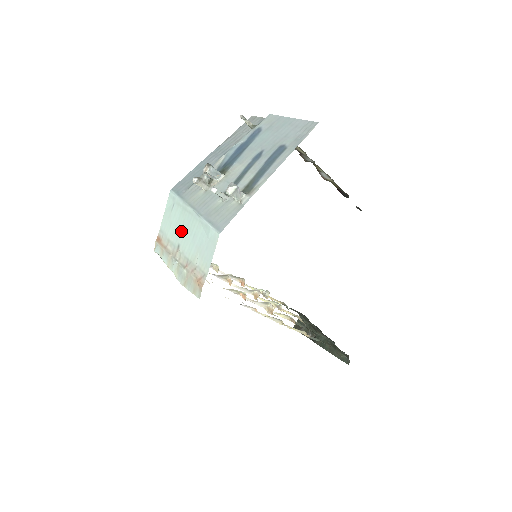
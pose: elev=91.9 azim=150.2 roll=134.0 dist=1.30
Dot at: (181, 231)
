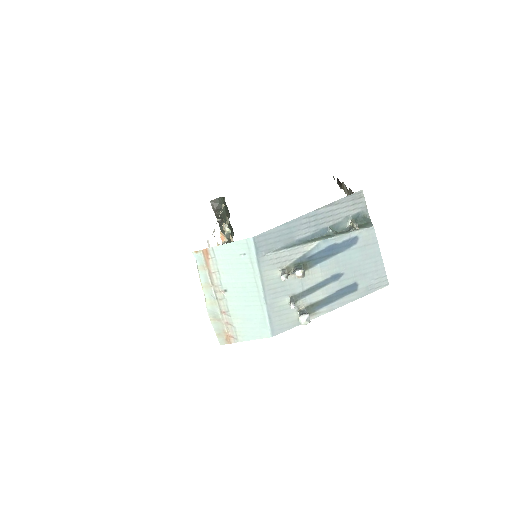
Dot at: (238, 285)
